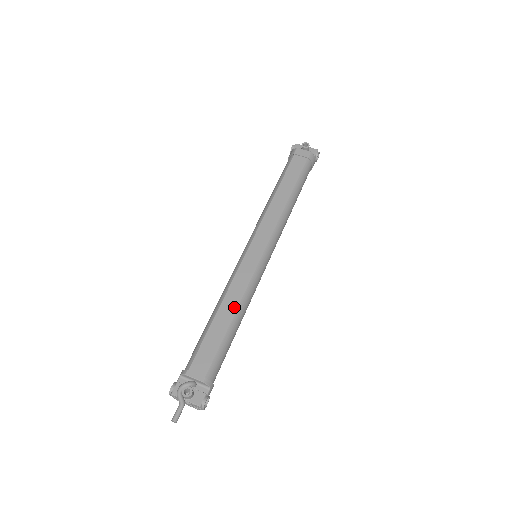
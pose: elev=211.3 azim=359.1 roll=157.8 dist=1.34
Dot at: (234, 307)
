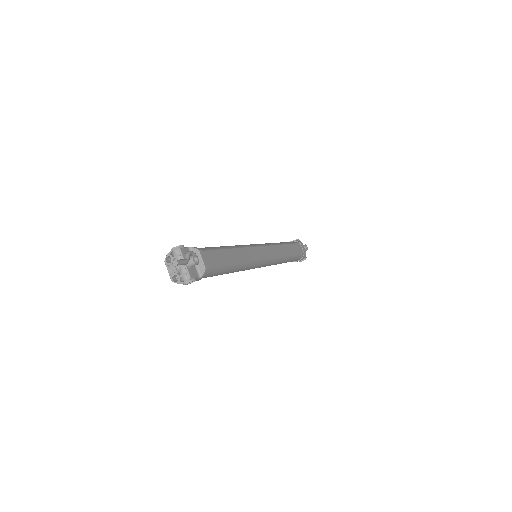
Dot at: (241, 260)
